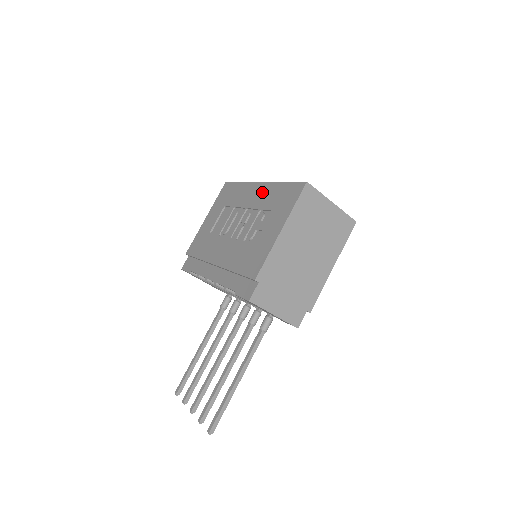
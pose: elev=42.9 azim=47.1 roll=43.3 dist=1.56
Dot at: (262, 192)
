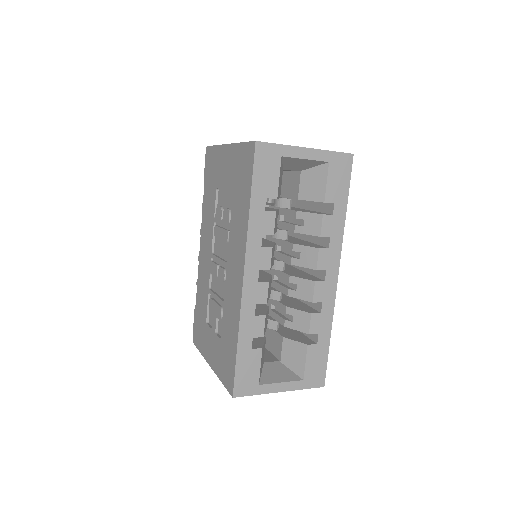
Dot at: (234, 295)
